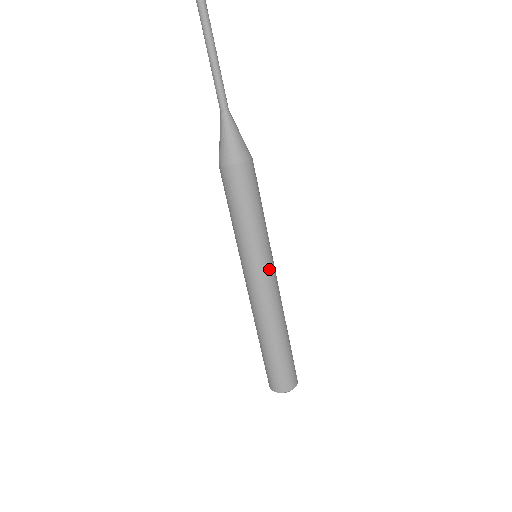
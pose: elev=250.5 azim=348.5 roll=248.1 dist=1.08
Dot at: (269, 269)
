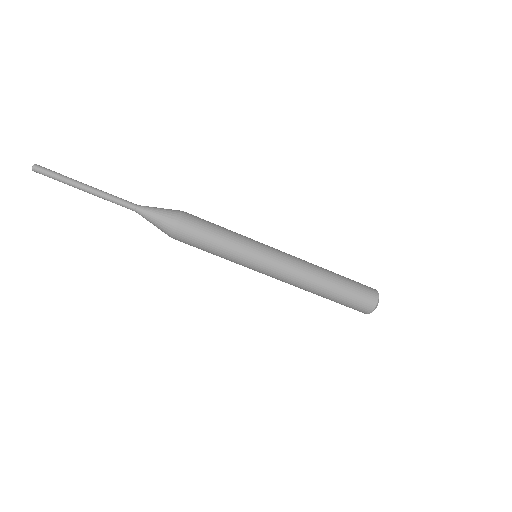
Dot at: (268, 263)
